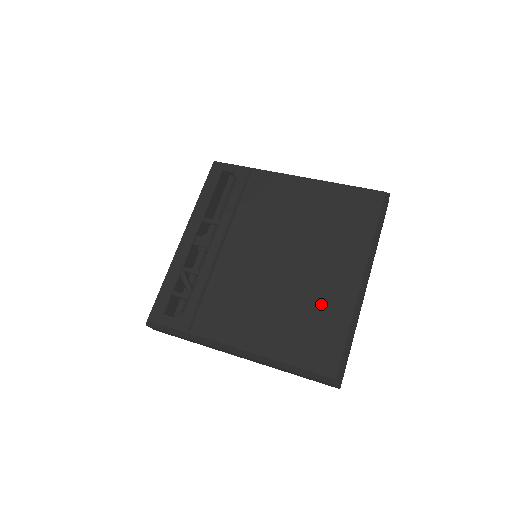
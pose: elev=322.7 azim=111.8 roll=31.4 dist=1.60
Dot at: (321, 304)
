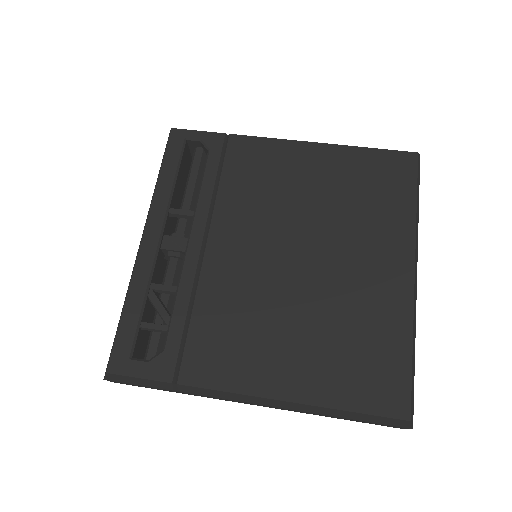
Dot at: (366, 314)
